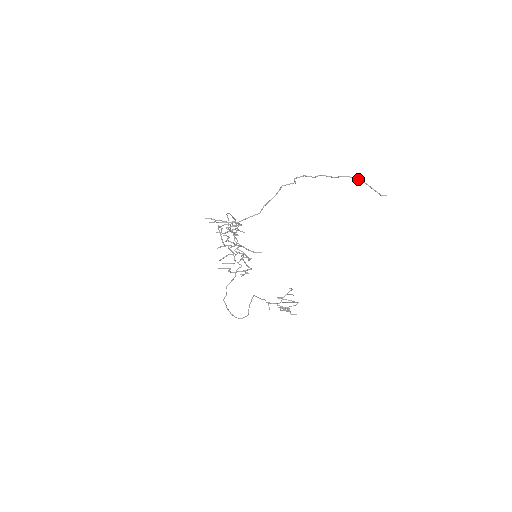
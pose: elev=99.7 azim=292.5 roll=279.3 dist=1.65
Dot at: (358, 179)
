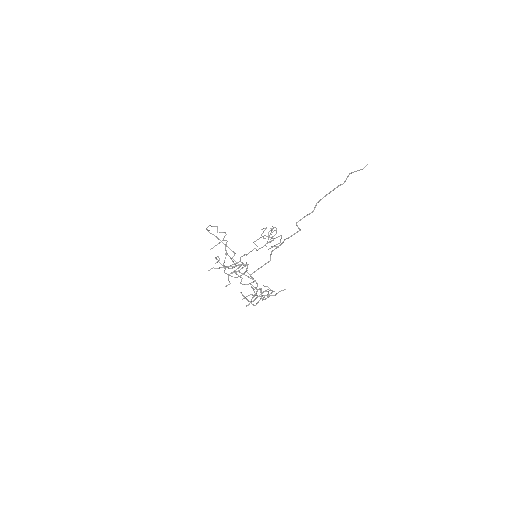
Dot at: occluded
